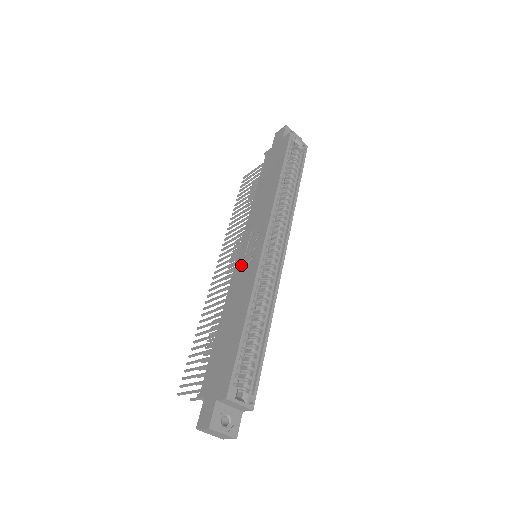
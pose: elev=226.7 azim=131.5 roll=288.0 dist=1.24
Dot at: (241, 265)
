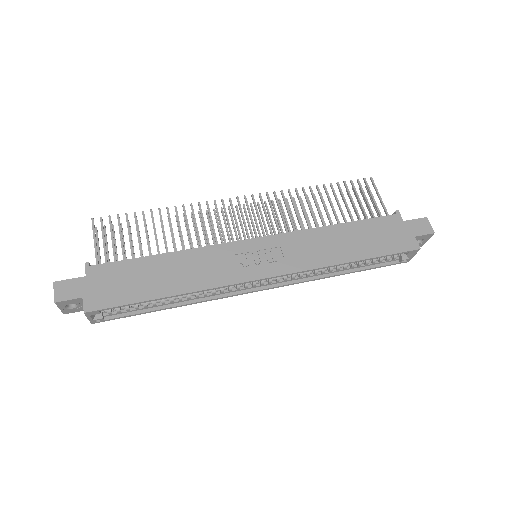
Dot at: (237, 253)
